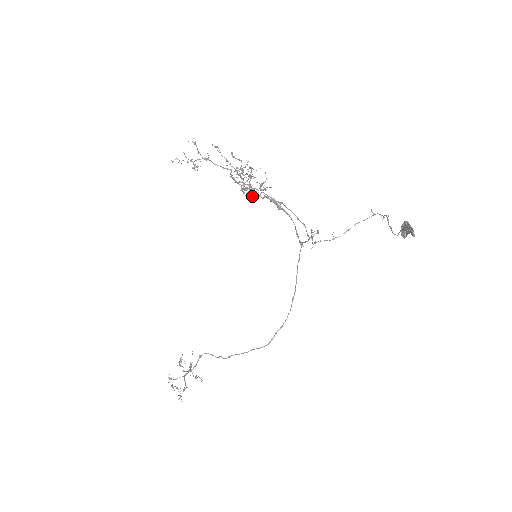
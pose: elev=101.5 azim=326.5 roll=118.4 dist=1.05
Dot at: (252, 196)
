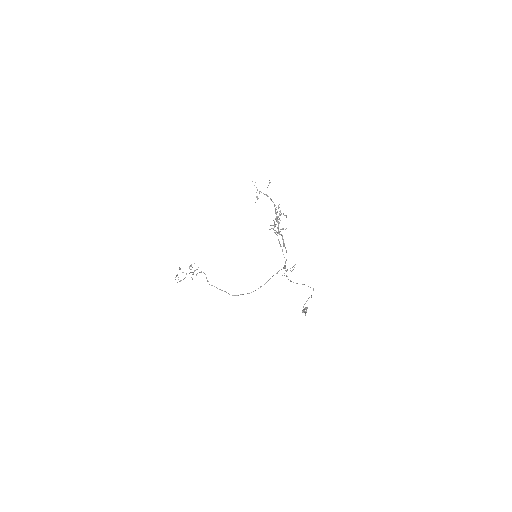
Dot at: occluded
